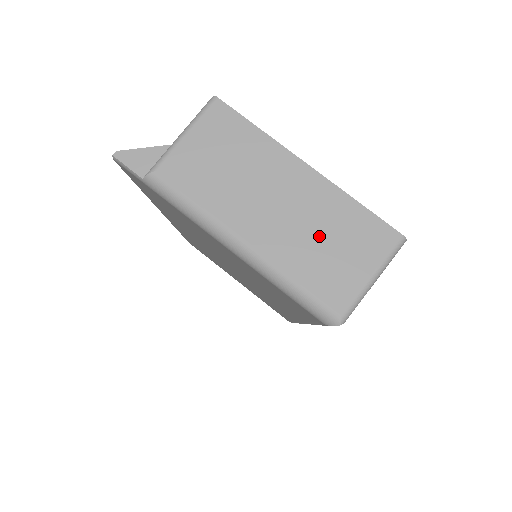
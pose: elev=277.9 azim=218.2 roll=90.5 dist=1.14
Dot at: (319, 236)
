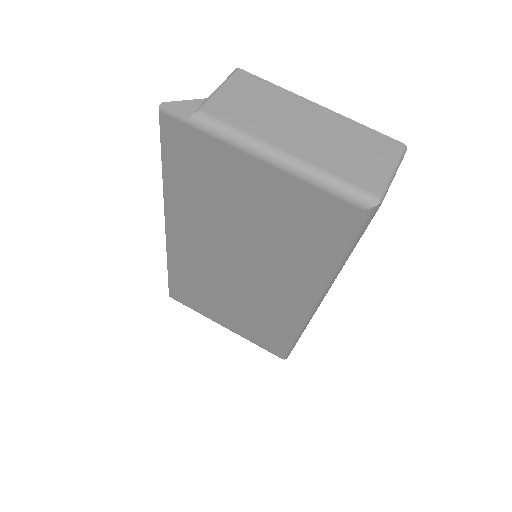
Dot at: (343, 146)
